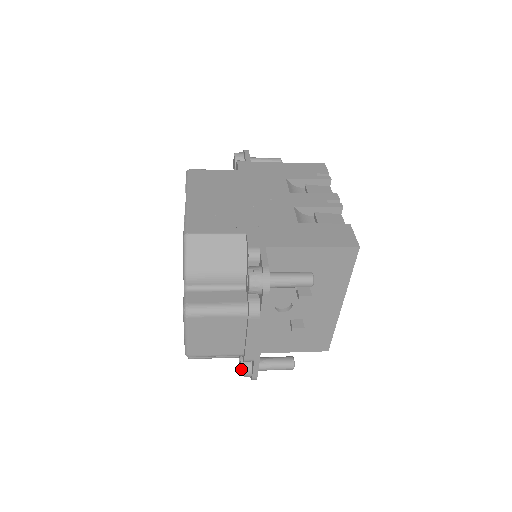
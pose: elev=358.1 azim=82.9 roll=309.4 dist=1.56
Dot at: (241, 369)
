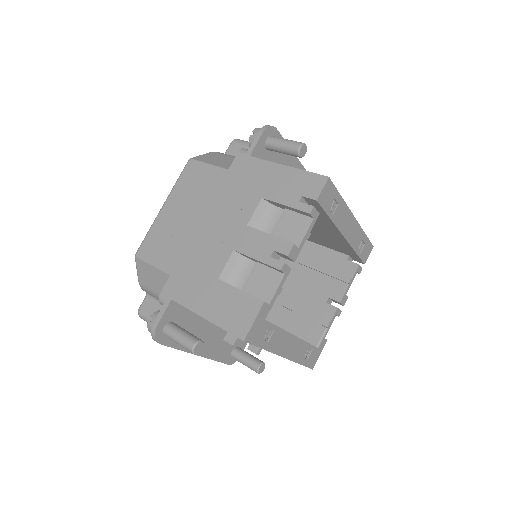
Dot at: occluded
